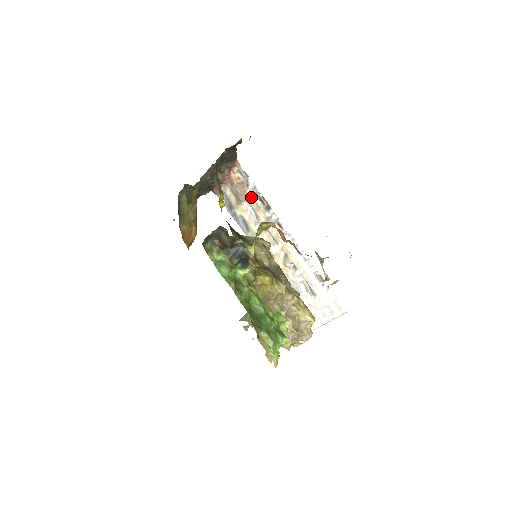
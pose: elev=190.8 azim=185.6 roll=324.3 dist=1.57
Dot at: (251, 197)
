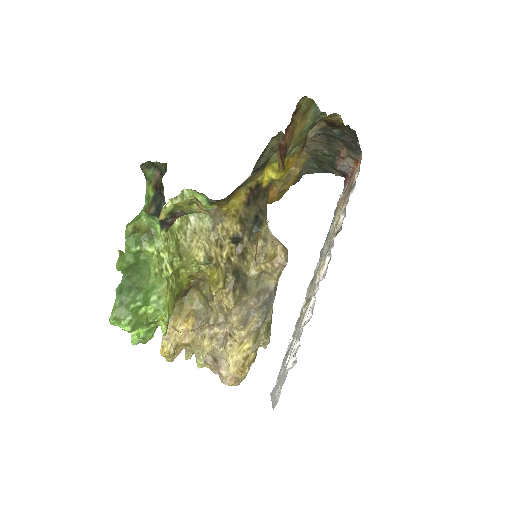
Dot at: (342, 208)
